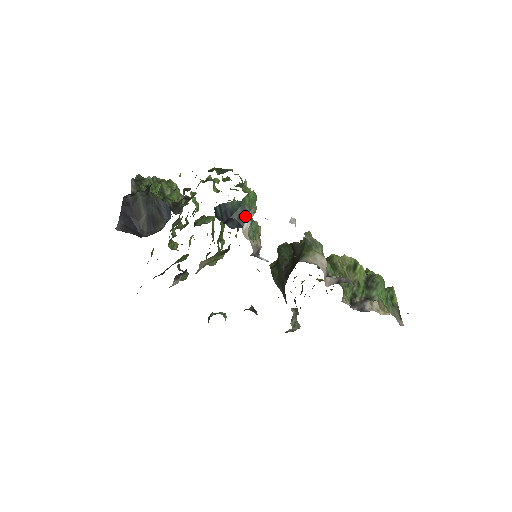
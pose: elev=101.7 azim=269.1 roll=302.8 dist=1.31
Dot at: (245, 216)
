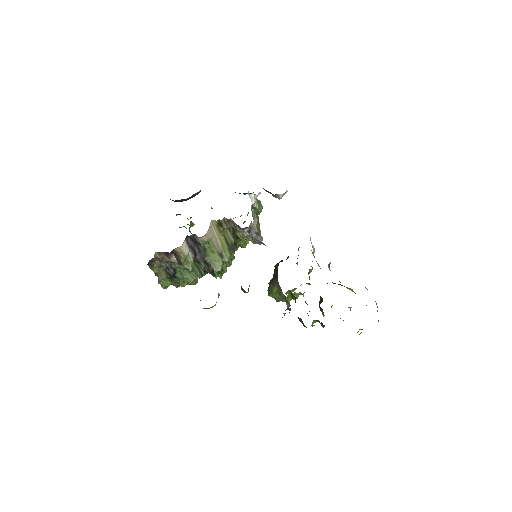
Dot at: (252, 193)
